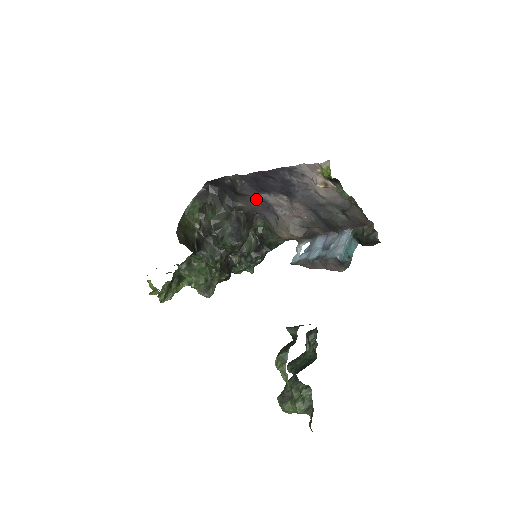
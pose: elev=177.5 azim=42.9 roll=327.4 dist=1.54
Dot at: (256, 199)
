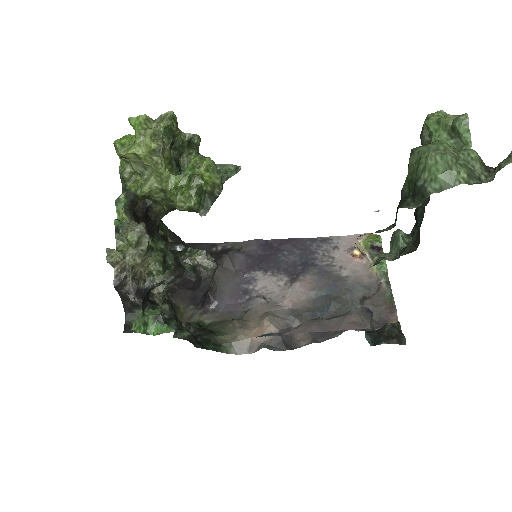
Dot at: (237, 277)
